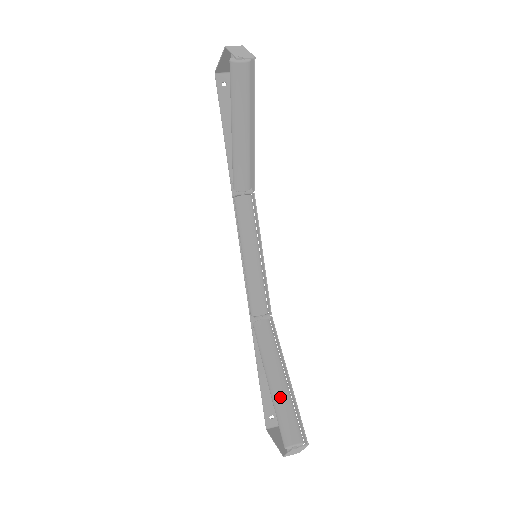
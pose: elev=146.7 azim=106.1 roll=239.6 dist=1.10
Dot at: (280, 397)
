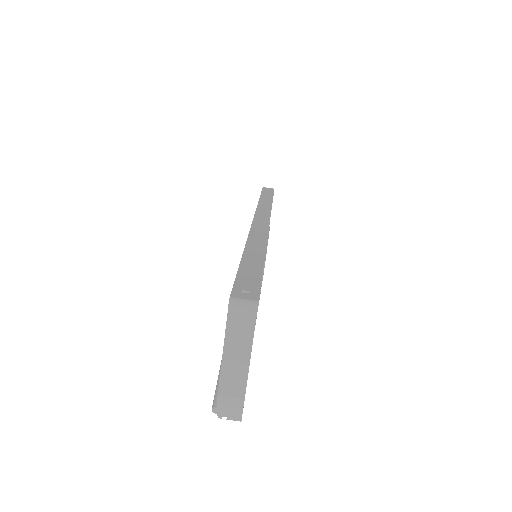
Dot at: occluded
